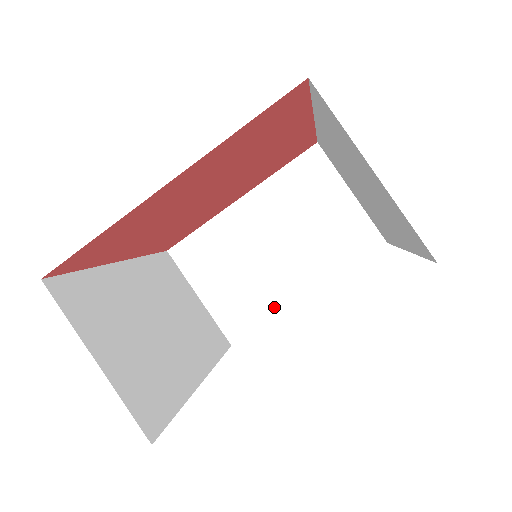
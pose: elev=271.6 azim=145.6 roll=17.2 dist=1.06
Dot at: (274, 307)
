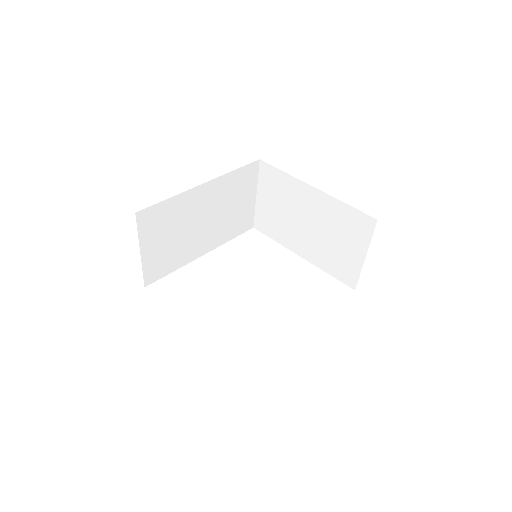
Dot at: (284, 241)
